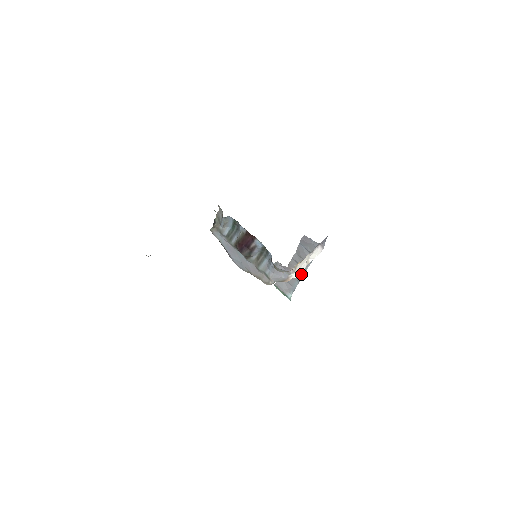
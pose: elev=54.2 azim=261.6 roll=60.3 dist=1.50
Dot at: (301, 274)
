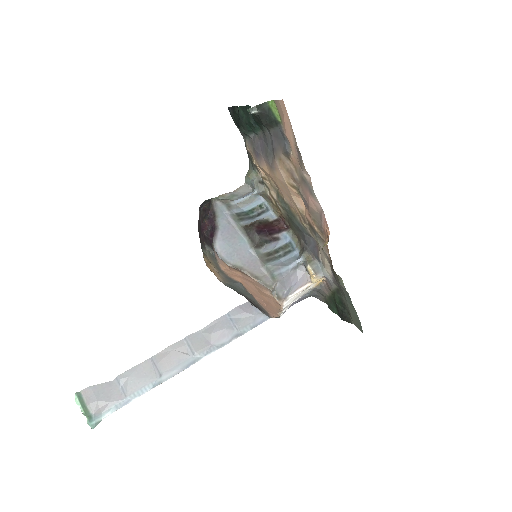
Dot at: (179, 368)
